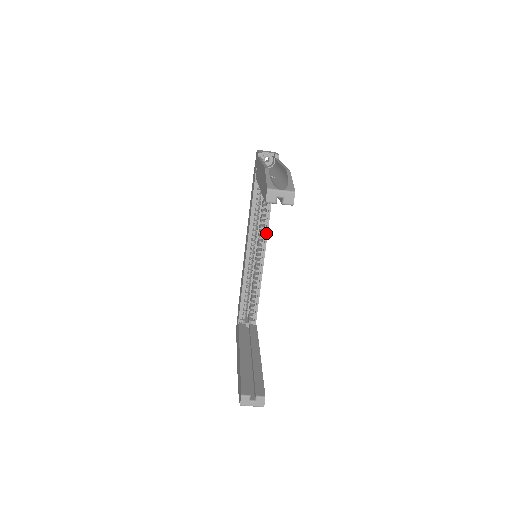
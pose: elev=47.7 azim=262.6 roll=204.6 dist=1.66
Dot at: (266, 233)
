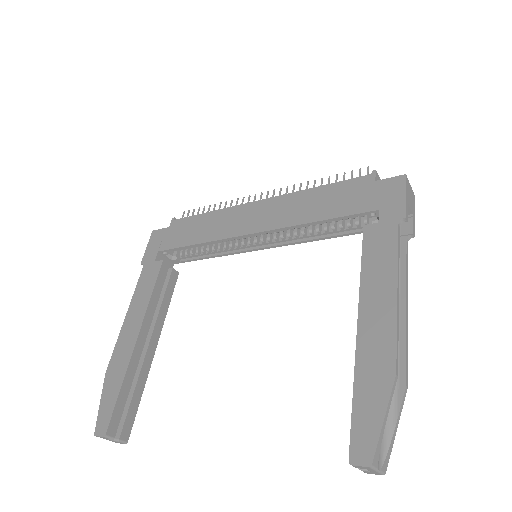
Dot at: (293, 243)
